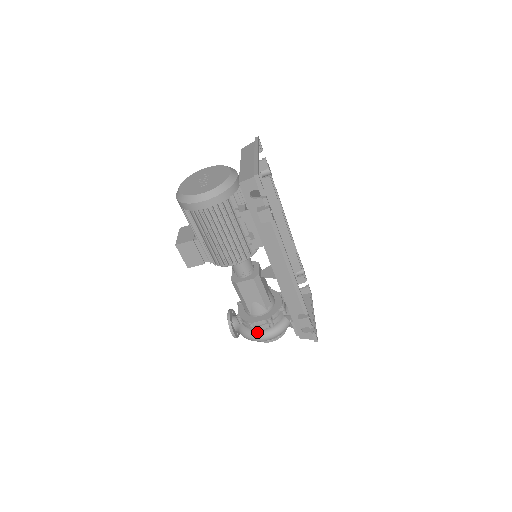
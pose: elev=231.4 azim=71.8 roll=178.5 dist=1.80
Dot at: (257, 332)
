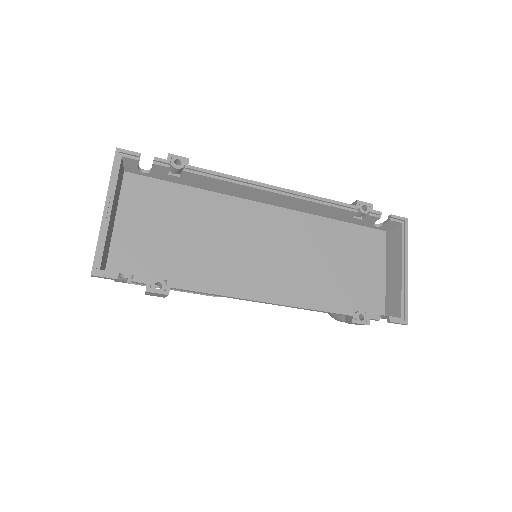
Dot at: (333, 315)
